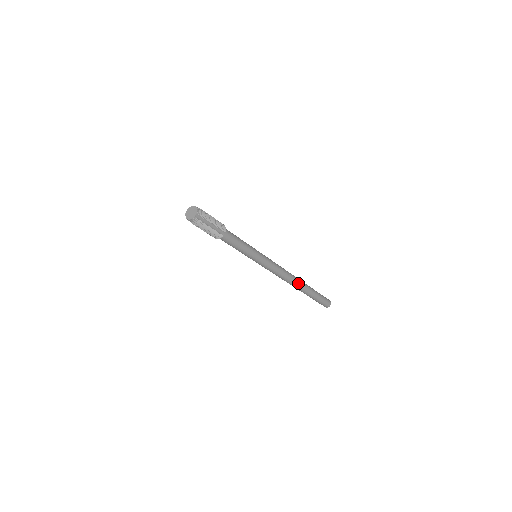
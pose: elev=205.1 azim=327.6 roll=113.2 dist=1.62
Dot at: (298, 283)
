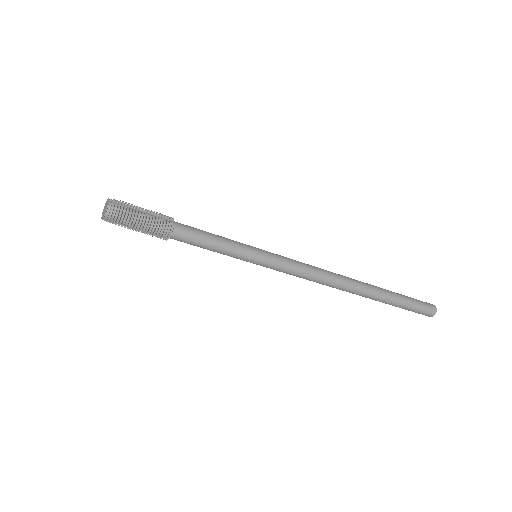
Dot at: (354, 281)
